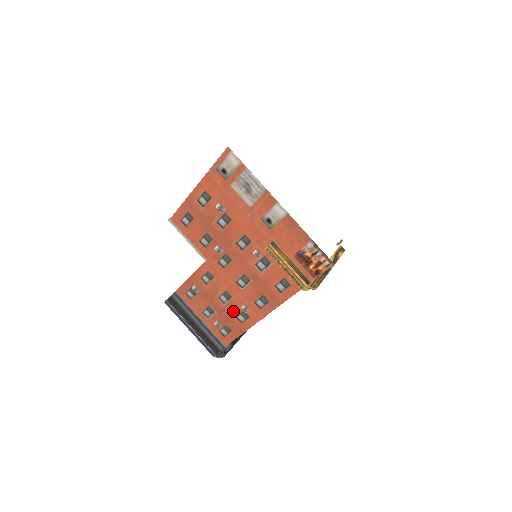
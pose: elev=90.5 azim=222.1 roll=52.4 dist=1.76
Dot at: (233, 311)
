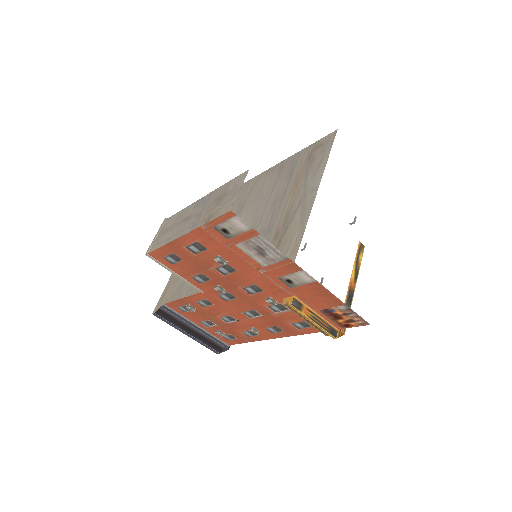
Dot at: (238, 328)
